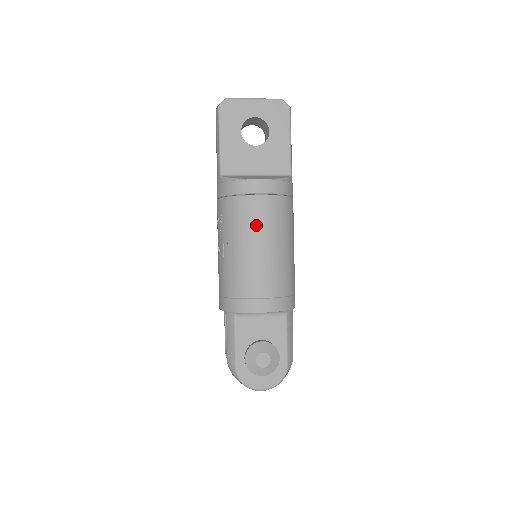
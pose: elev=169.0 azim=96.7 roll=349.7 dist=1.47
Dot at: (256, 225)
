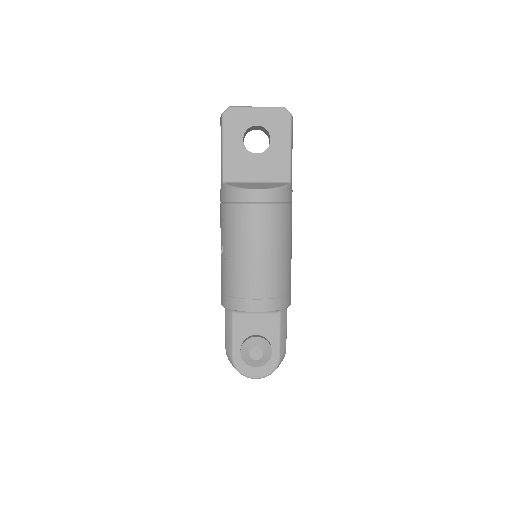
Dot at: (253, 232)
